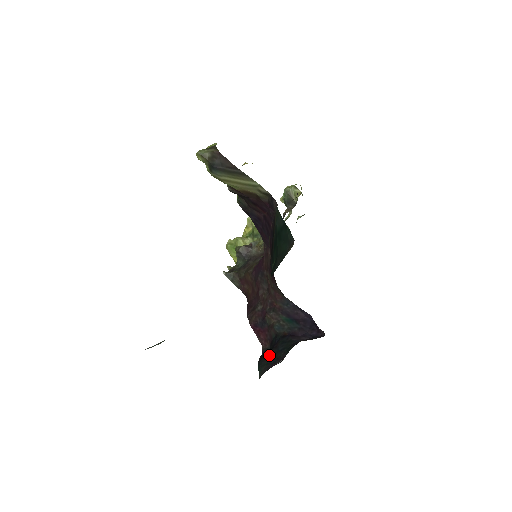
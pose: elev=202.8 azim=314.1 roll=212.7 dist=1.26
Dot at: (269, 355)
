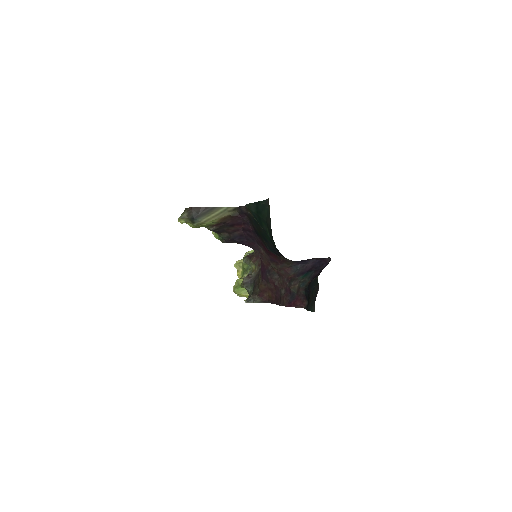
Dot at: (310, 299)
